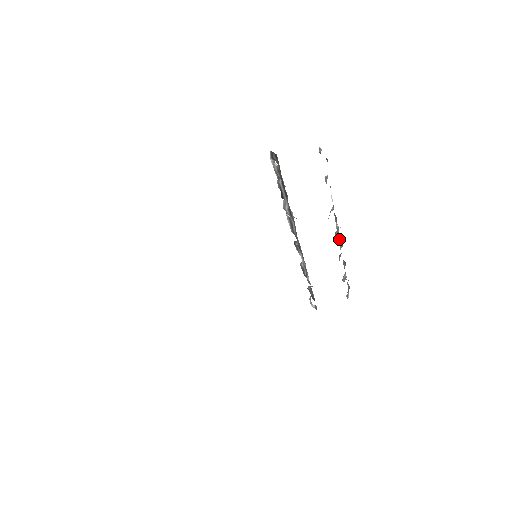
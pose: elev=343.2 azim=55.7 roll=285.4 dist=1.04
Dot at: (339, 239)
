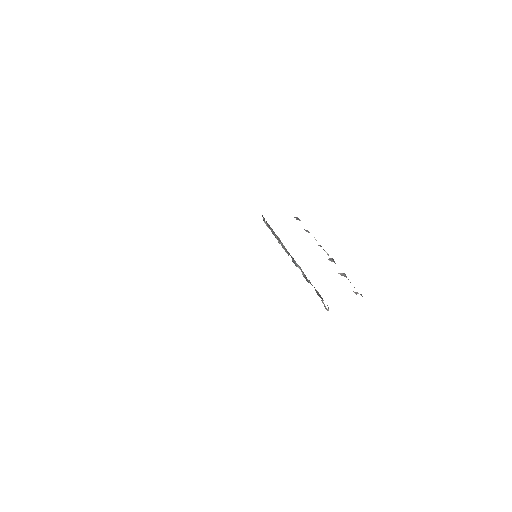
Dot at: occluded
